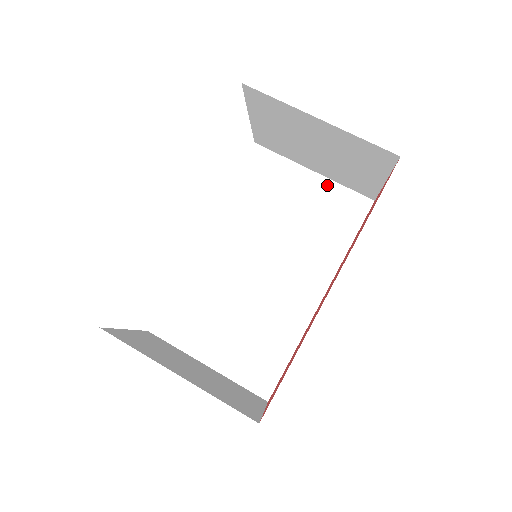
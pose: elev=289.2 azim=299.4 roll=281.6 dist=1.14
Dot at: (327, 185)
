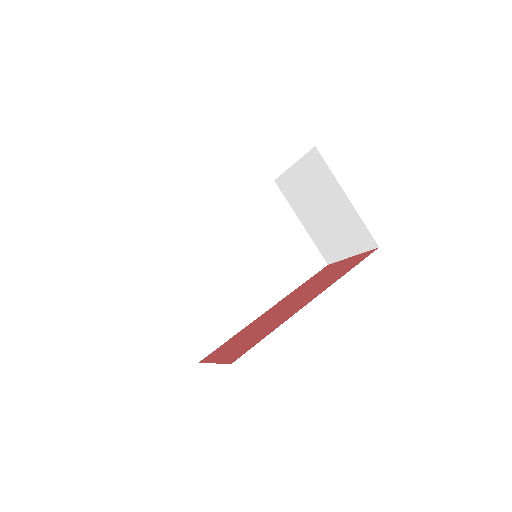
Dot at: (305, 237)
